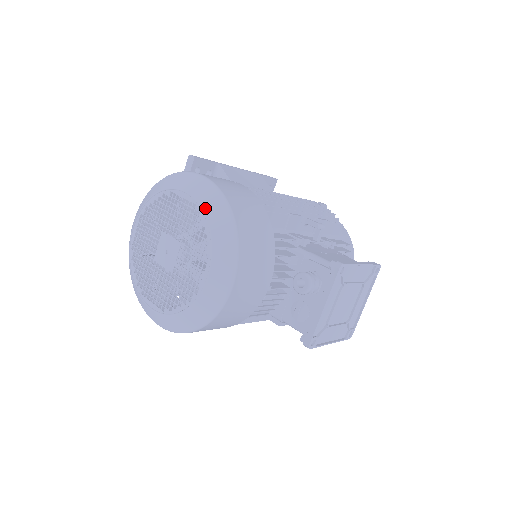
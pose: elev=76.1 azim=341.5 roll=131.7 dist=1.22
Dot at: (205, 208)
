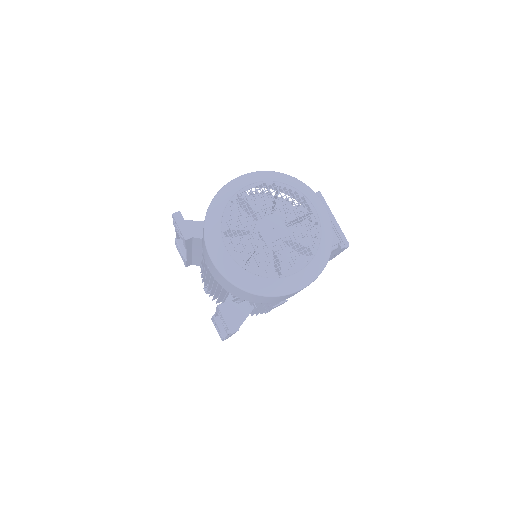
Dot at: (273, 179)
